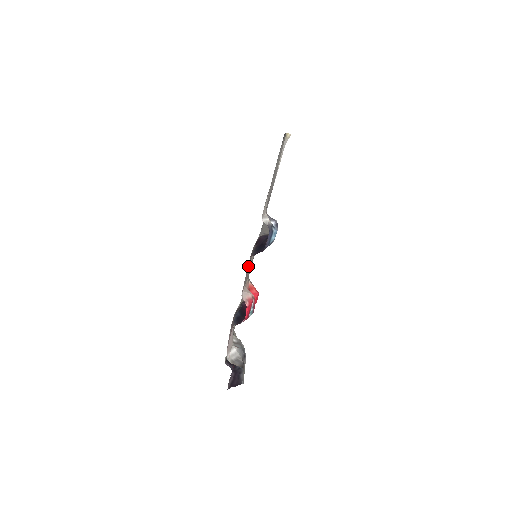
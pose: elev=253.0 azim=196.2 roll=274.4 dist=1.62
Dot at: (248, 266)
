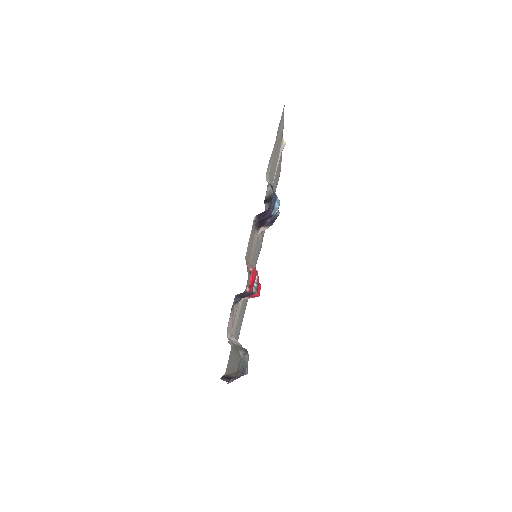
Dot at: (251, 238)
